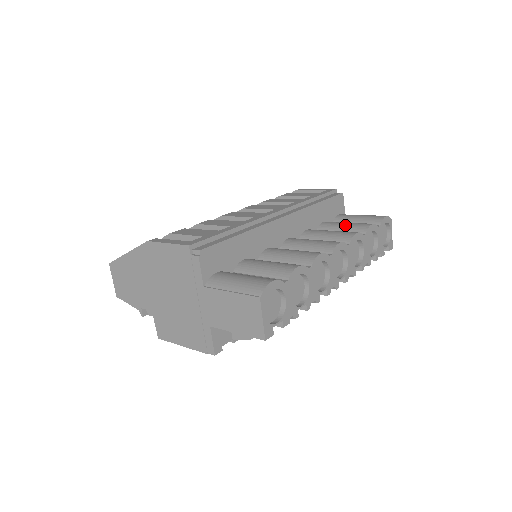
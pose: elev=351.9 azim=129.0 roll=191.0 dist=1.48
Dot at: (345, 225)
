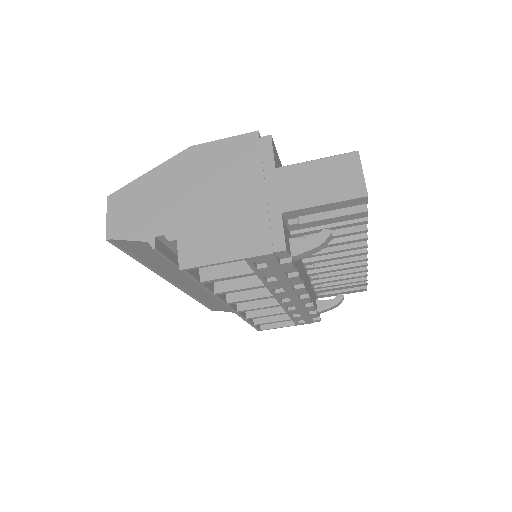
Dot at: occluded
